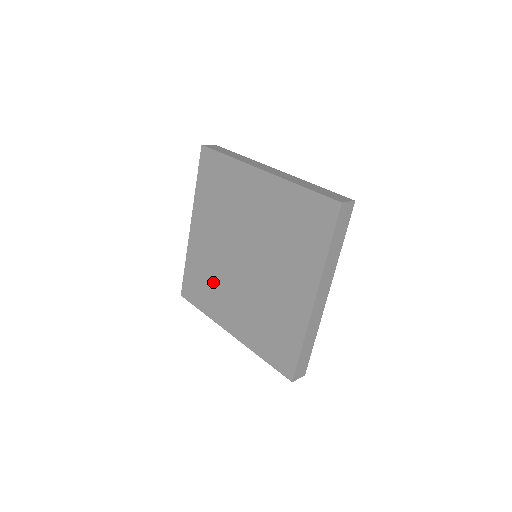
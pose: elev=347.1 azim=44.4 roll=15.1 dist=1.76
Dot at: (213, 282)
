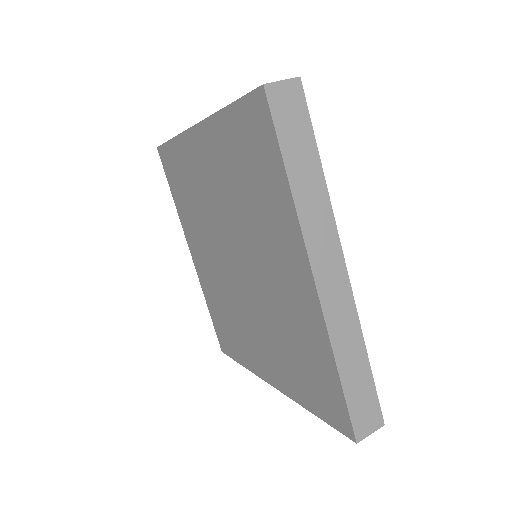
Dot at: (194, 208)
